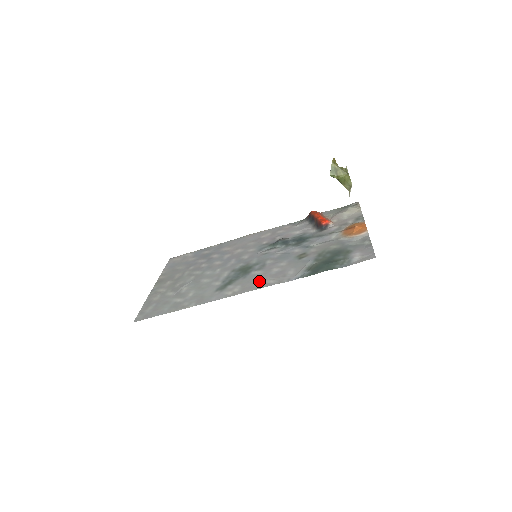
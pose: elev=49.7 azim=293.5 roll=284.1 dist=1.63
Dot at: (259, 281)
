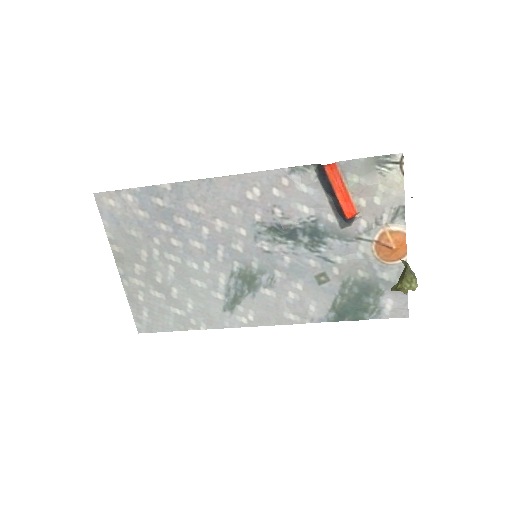
Dot at: (276, 312)
